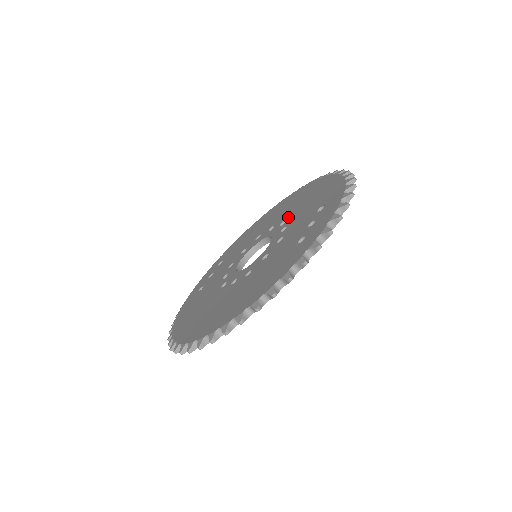
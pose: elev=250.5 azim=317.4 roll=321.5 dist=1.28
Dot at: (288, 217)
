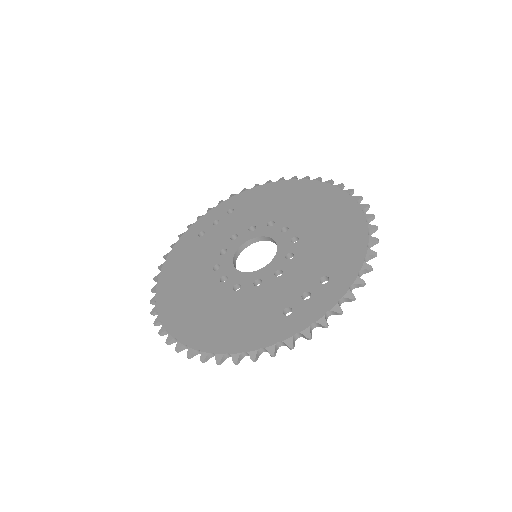
Dot at: (302, 236)
